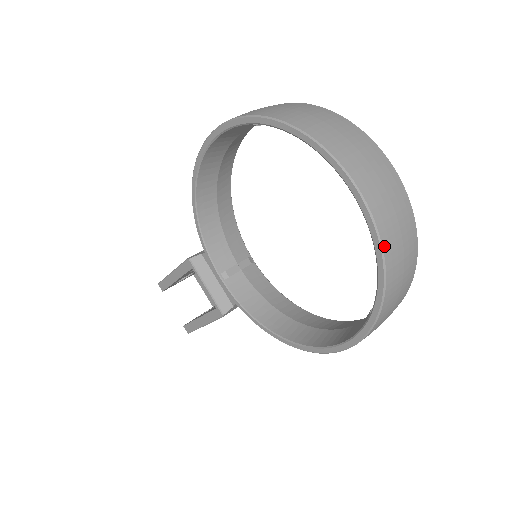
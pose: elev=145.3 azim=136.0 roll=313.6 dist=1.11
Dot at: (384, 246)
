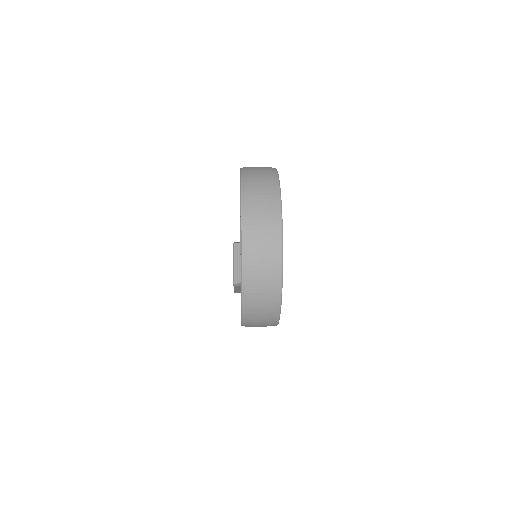
Dot at: (244, 264)
